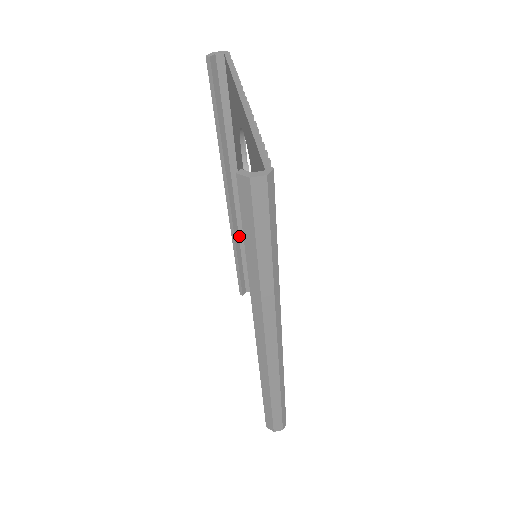
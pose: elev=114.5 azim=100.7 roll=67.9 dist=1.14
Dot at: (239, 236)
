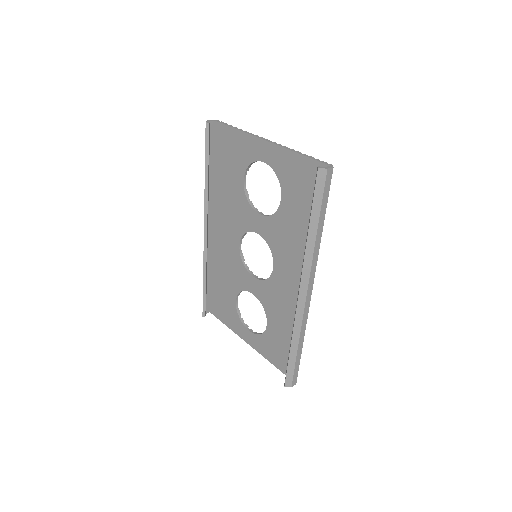
Dot at: (207, 261)
